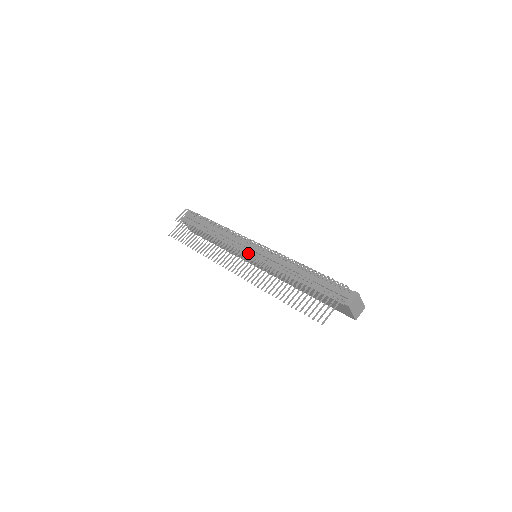
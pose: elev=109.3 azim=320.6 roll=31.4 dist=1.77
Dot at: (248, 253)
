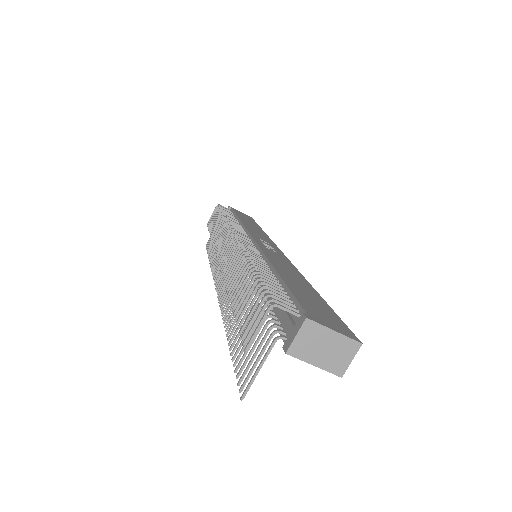
Dot at: occluded
